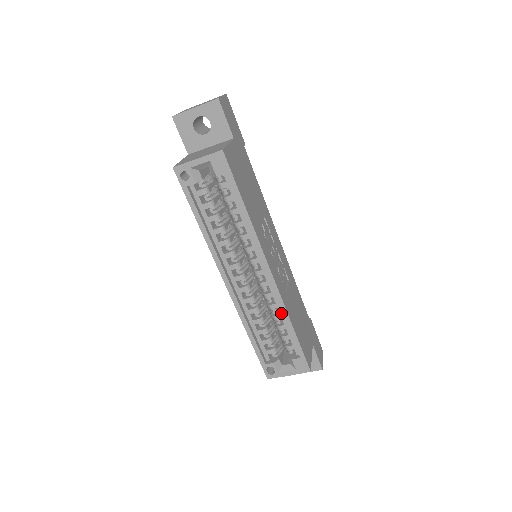
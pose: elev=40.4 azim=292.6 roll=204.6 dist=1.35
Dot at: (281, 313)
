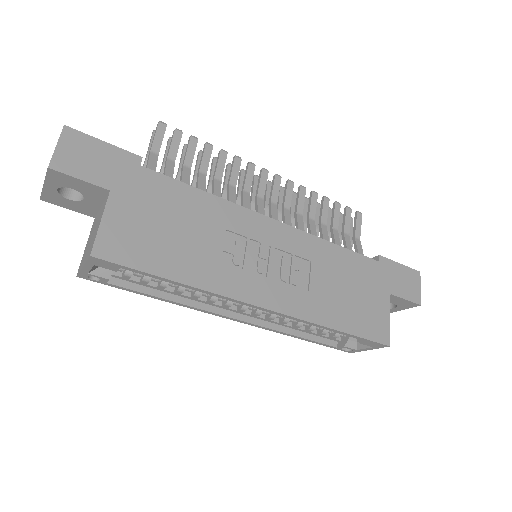
Dot at: occluded
